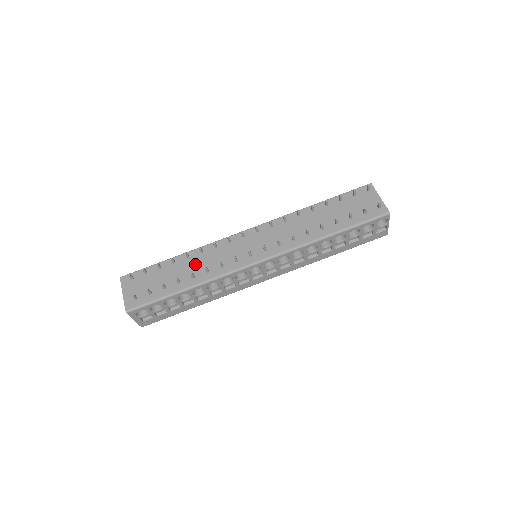
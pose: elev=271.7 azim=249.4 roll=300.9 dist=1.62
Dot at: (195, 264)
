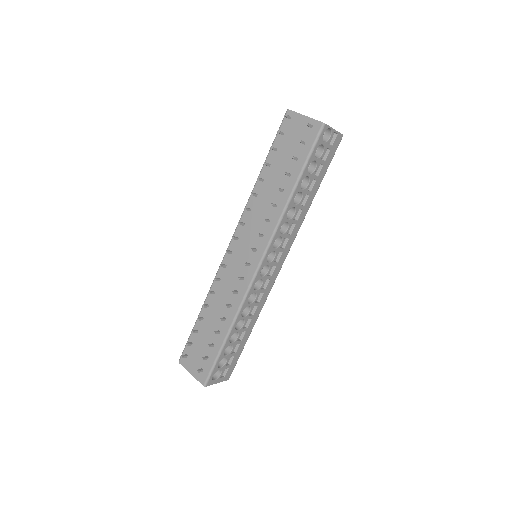
Dot at: (217, 307)
